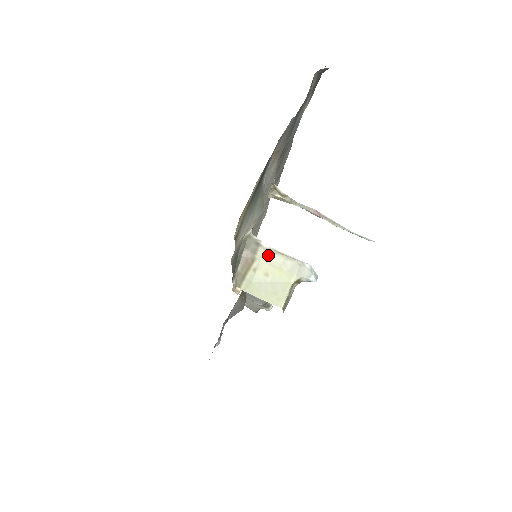
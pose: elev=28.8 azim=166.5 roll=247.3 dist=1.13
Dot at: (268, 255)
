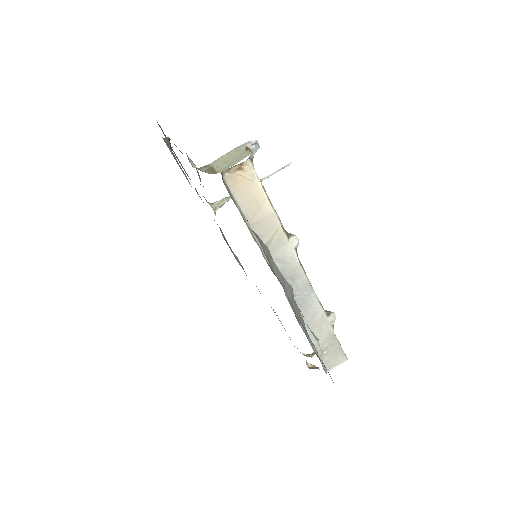
Dot at: (217, 161)
